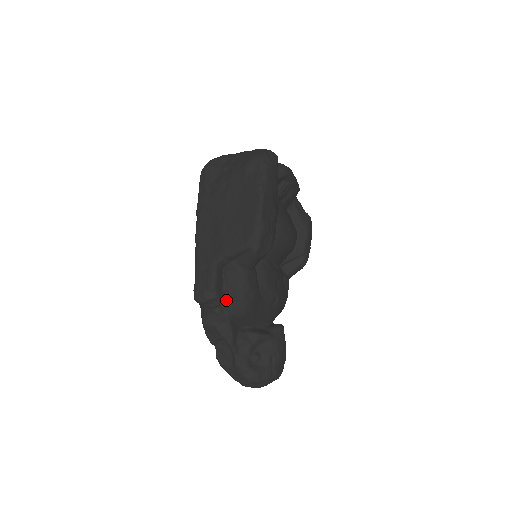
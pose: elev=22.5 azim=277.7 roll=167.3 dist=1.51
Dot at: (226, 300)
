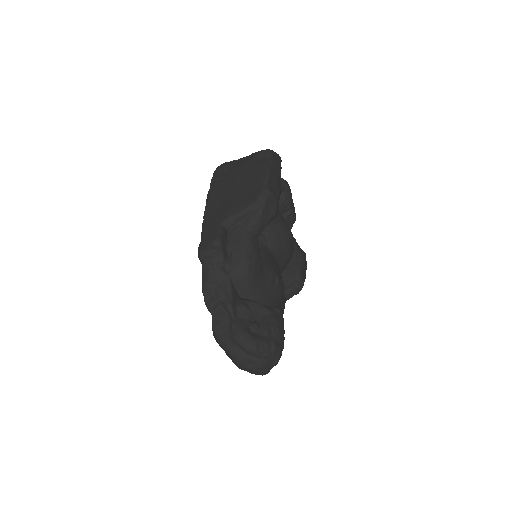
Dot at: (229, 260)
